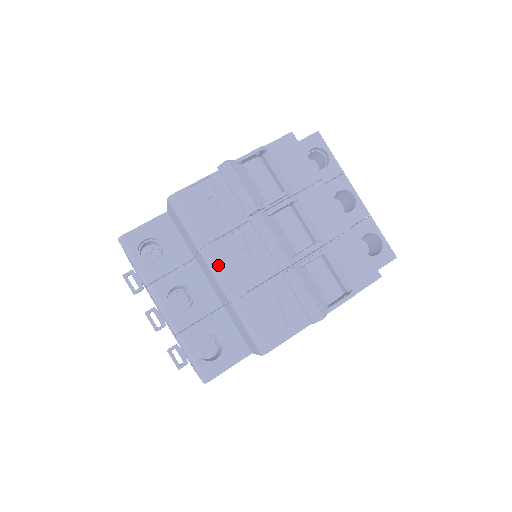
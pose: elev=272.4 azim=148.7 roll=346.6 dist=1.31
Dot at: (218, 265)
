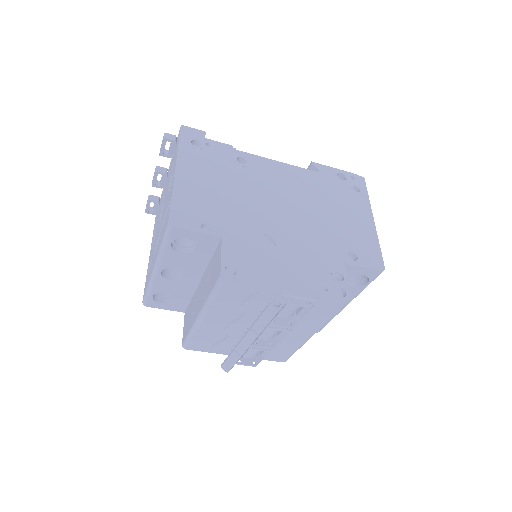
Dot at: (207, 316)
